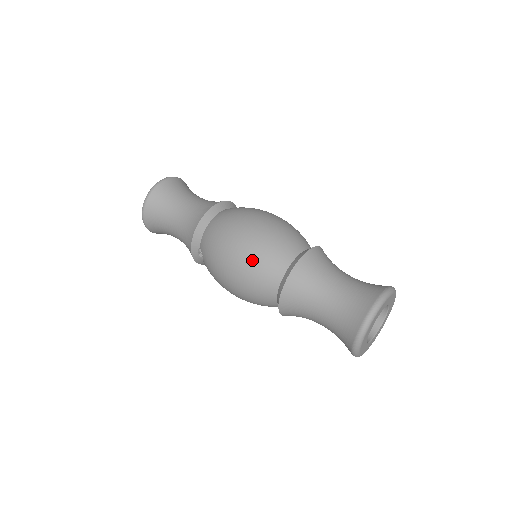
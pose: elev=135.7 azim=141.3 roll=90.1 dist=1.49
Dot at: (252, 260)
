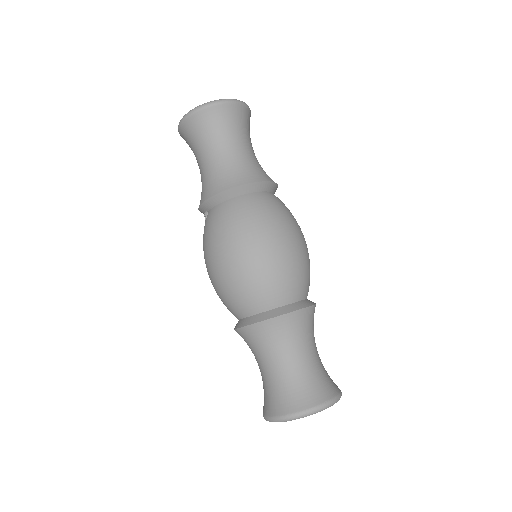
Dot at: (234, 282)
